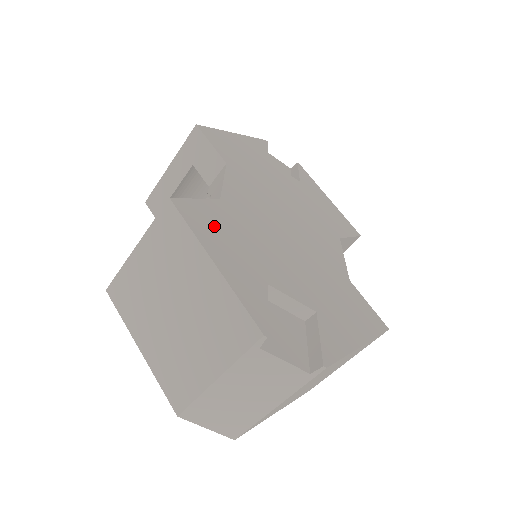
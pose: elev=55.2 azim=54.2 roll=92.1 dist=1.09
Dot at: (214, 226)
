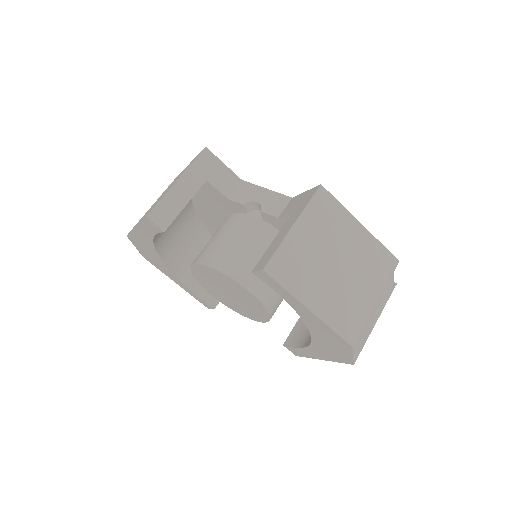
Dot at: occluded
